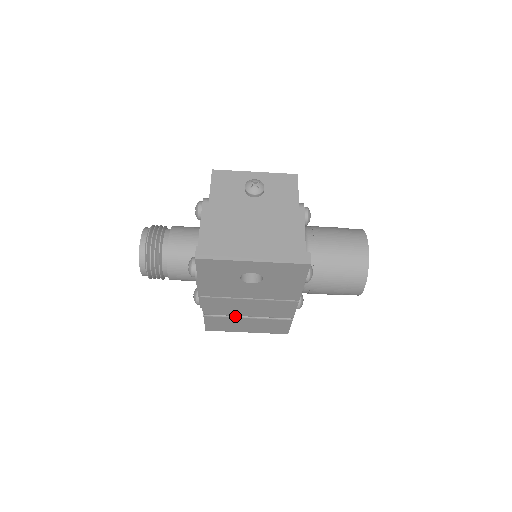
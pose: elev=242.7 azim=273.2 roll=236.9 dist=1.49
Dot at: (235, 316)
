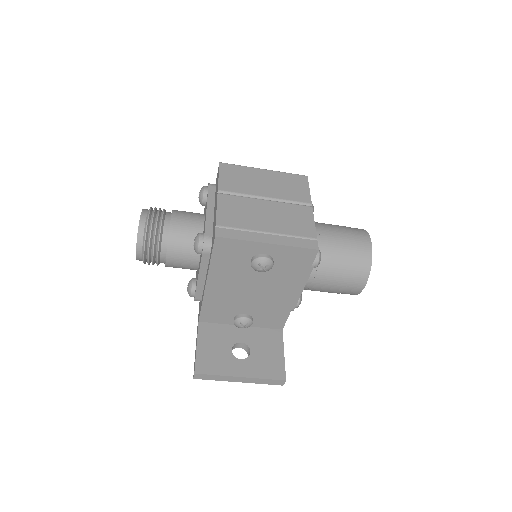
Dot at: occluded
